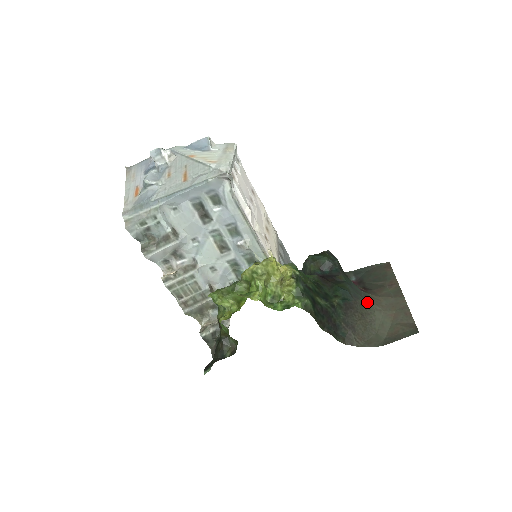
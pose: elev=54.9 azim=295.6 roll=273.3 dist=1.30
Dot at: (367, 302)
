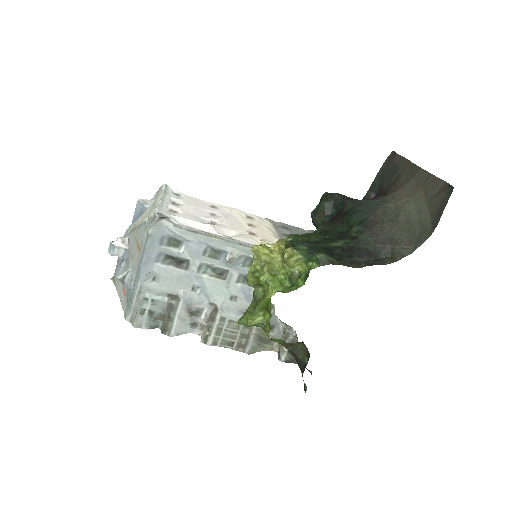
Dot at: (389, 205)
